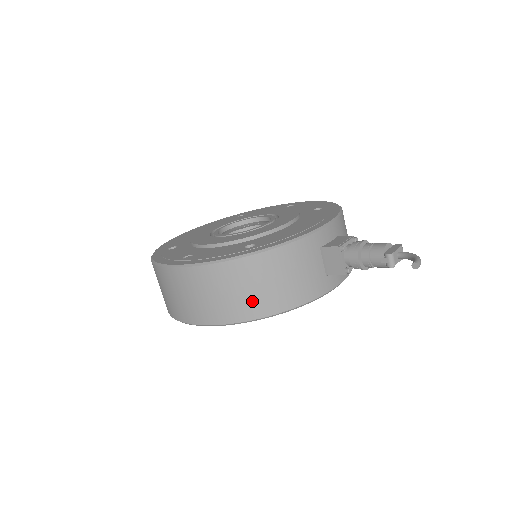
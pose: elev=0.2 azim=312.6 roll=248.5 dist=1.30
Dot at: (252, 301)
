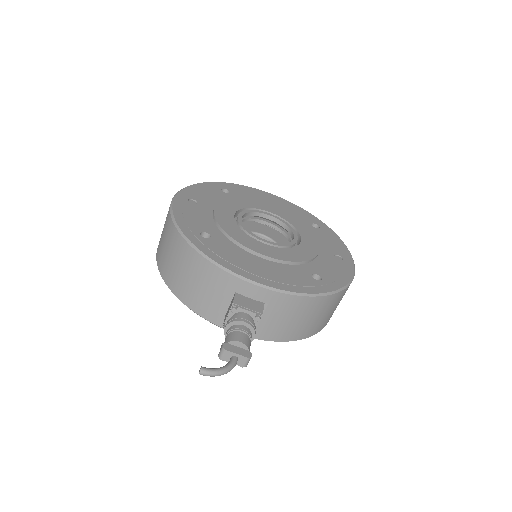
Dot at: (168, 266)
